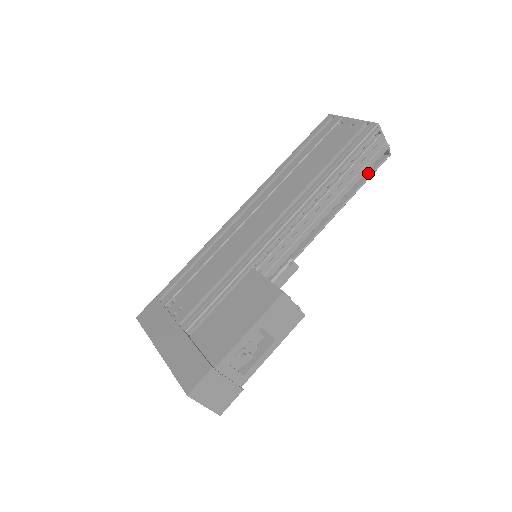
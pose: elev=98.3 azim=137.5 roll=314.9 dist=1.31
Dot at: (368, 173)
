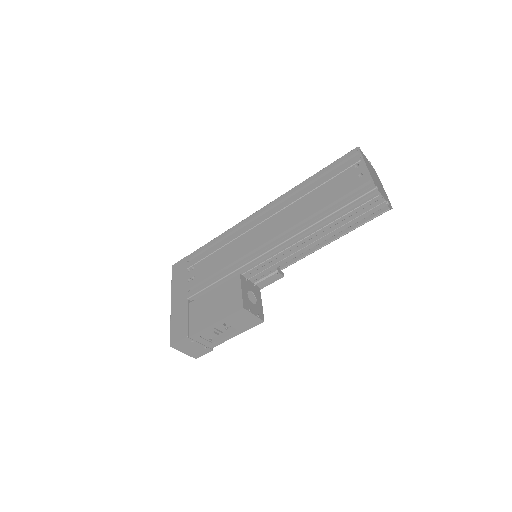
Dot at: (367, 218)
